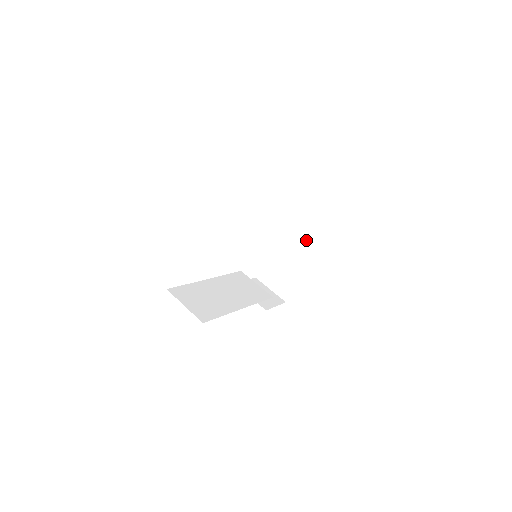
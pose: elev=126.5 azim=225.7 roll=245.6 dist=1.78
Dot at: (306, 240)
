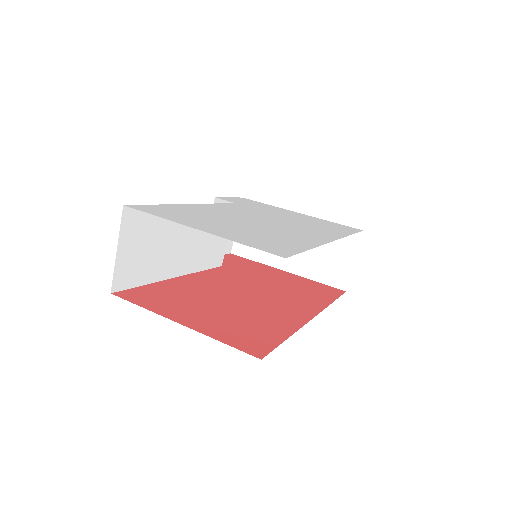
Dot at: (317, 260)
